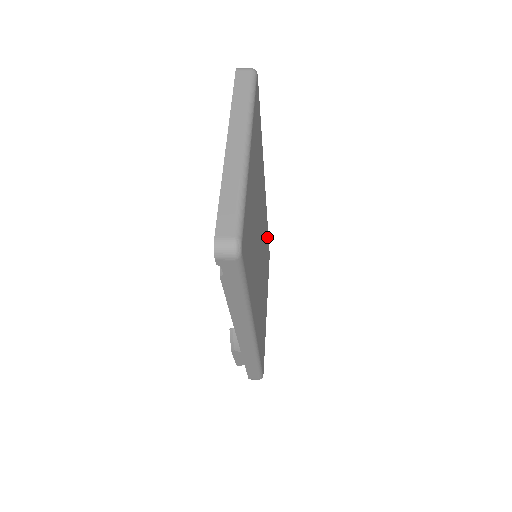
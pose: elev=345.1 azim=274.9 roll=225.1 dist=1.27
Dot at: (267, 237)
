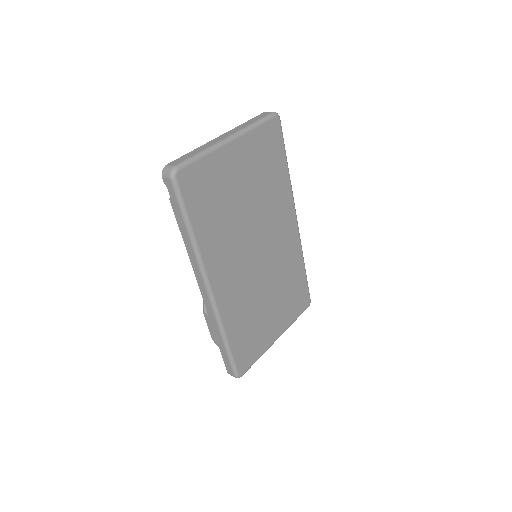
Dot at: (300, 274)
